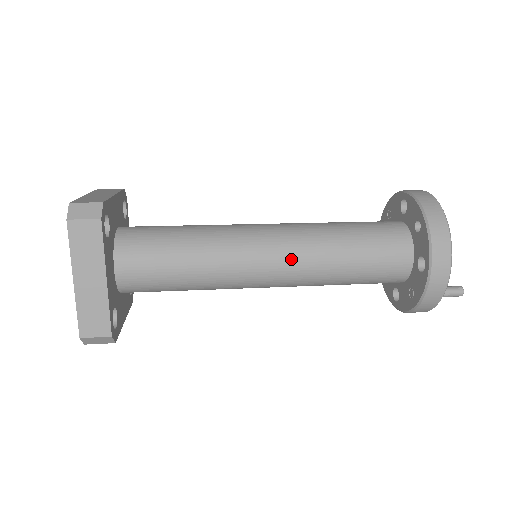
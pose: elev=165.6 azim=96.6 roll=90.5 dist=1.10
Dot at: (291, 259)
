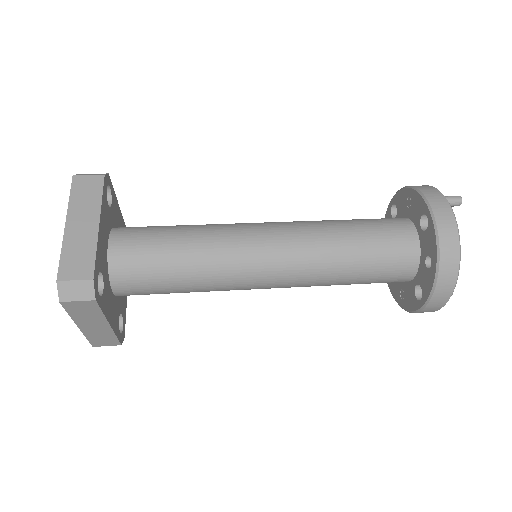
Dot at: (291, 281)
